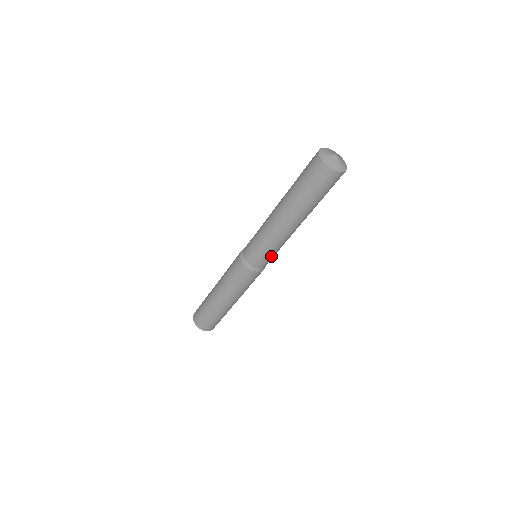
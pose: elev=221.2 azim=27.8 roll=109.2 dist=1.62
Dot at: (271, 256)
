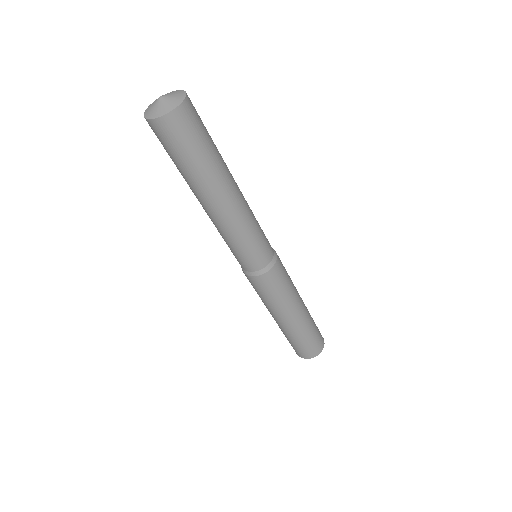
Dot at: (263, 238)
